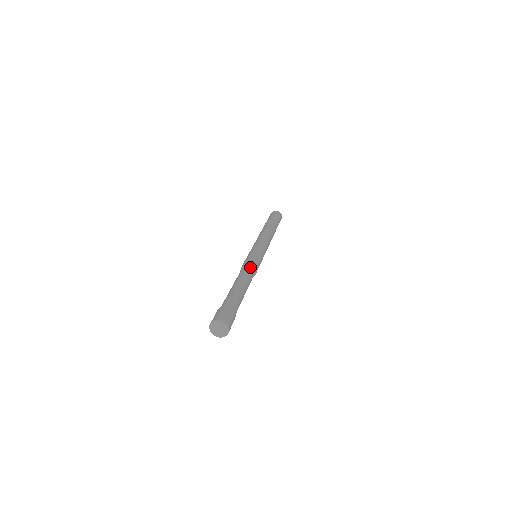
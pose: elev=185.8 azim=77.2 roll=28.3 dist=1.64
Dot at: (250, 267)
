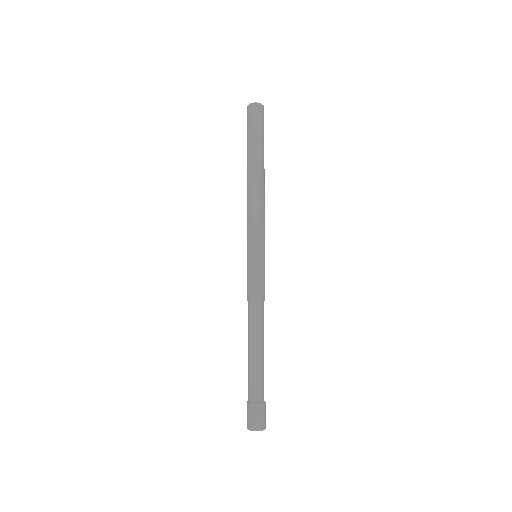
Dot at: (260, 304)
